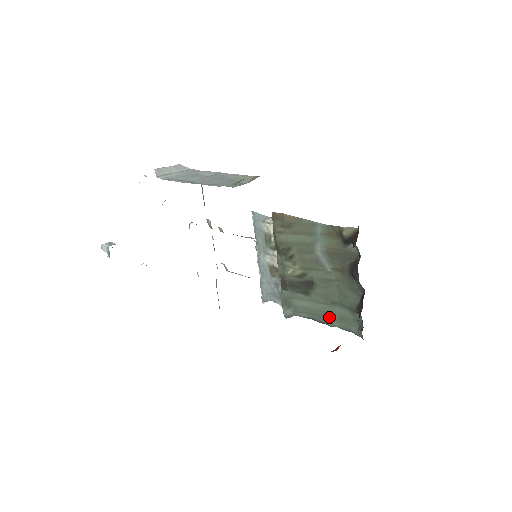
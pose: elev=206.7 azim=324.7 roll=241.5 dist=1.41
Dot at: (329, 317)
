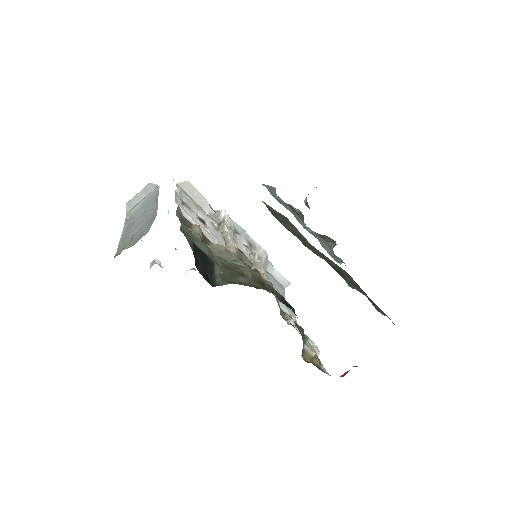
Dot at: occluded
